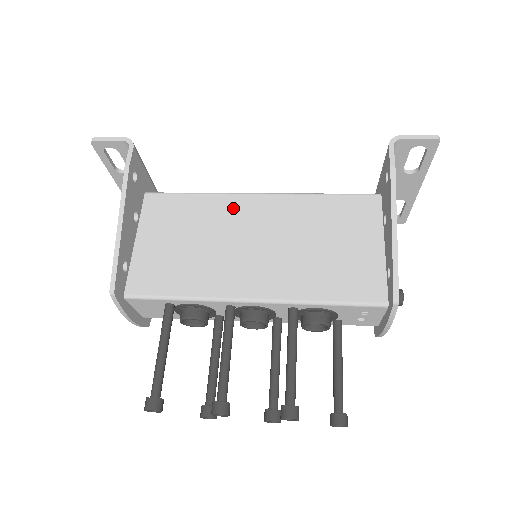
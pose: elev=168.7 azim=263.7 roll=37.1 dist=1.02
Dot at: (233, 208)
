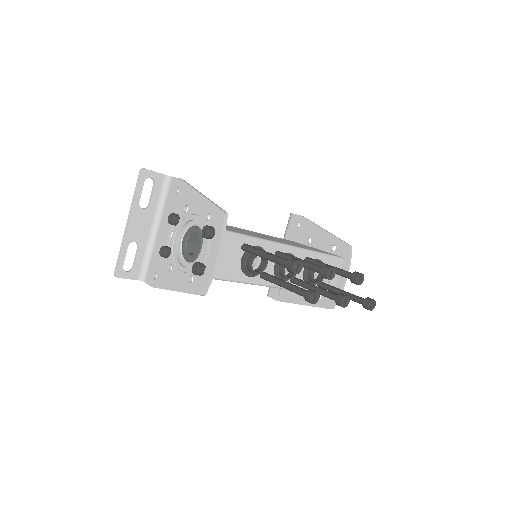
Dot at: occluded
